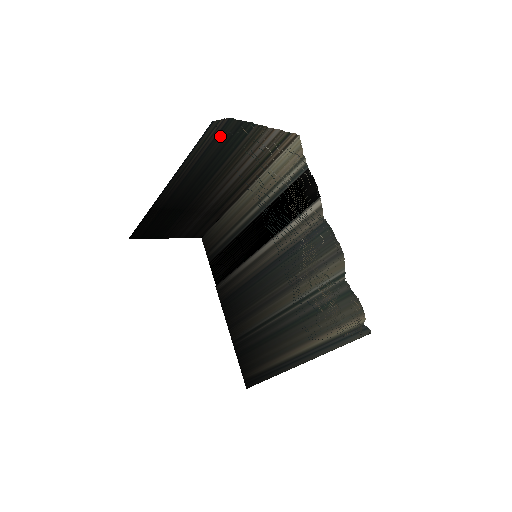
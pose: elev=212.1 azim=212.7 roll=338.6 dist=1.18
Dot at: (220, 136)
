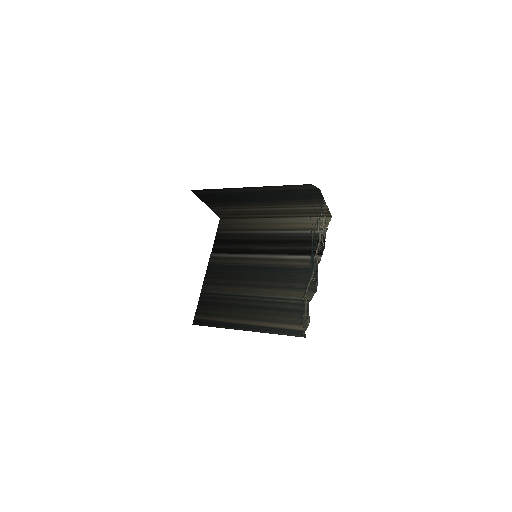
Dot at: (305, 191)
